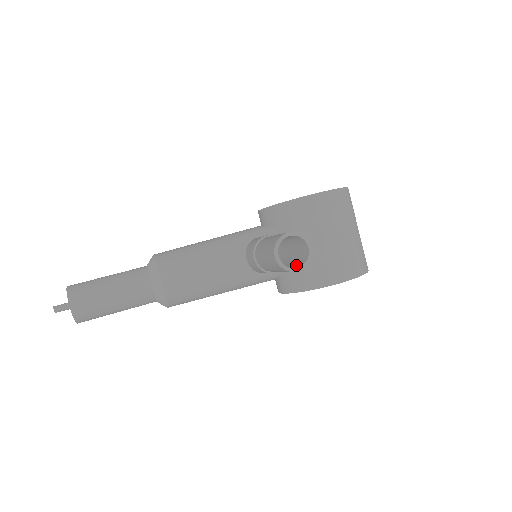
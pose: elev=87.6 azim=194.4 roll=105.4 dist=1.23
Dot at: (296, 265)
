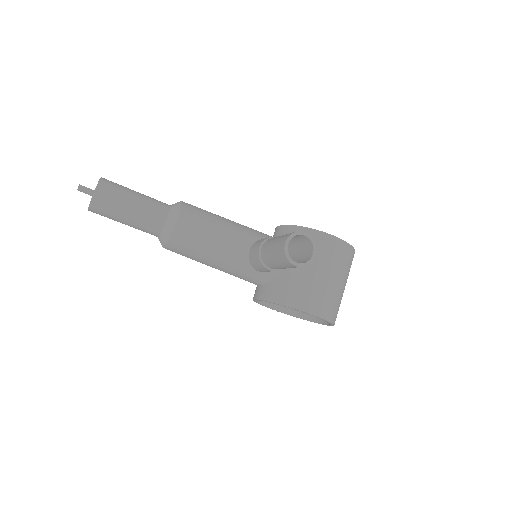
Dot at: occluded
